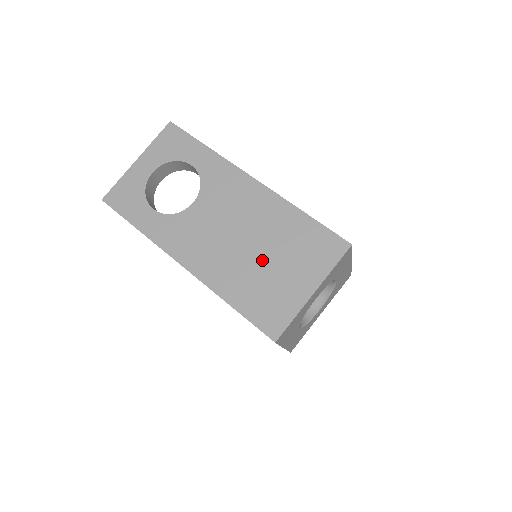
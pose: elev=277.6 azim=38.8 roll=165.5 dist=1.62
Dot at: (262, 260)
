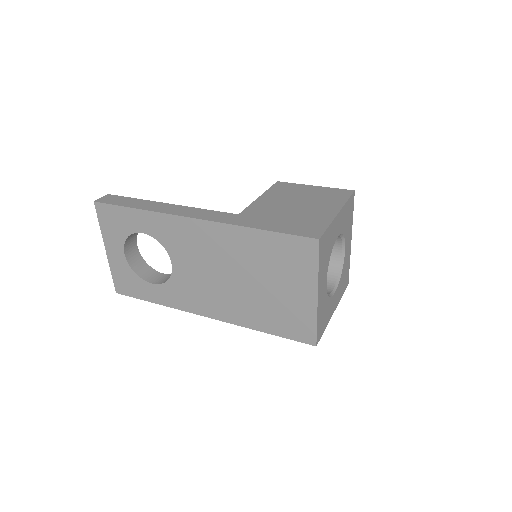
Dot at: (258, 288)
